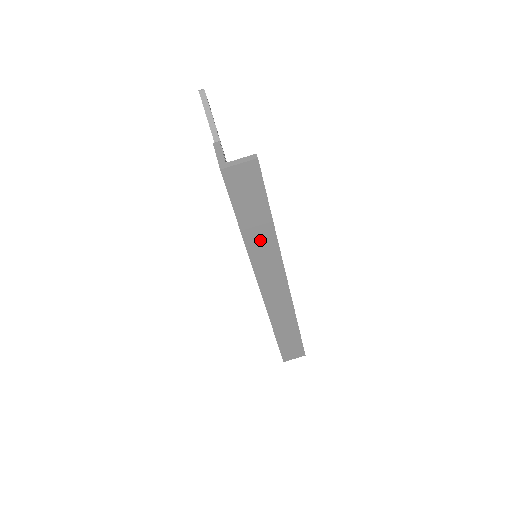
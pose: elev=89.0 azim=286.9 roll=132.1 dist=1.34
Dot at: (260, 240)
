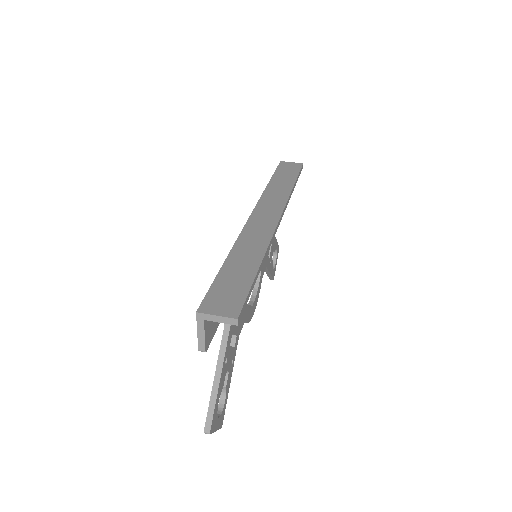
Dot at: (279, 188)
